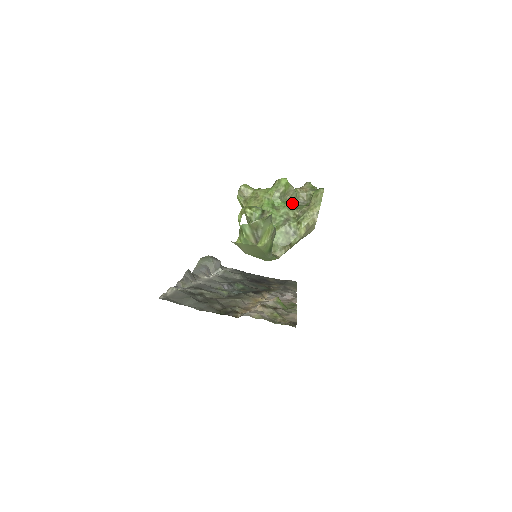
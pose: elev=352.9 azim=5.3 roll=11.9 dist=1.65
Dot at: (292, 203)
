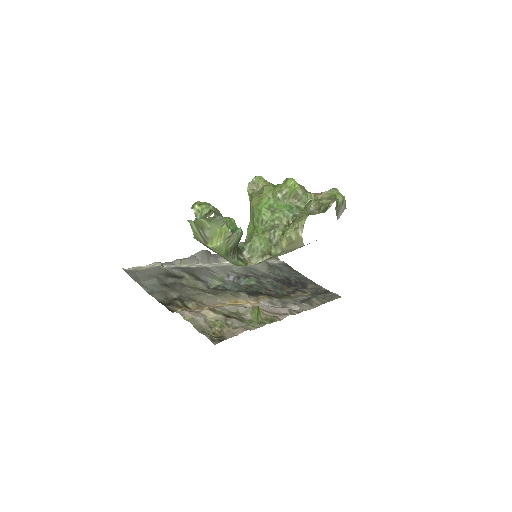
Dot at: (296, 209)
